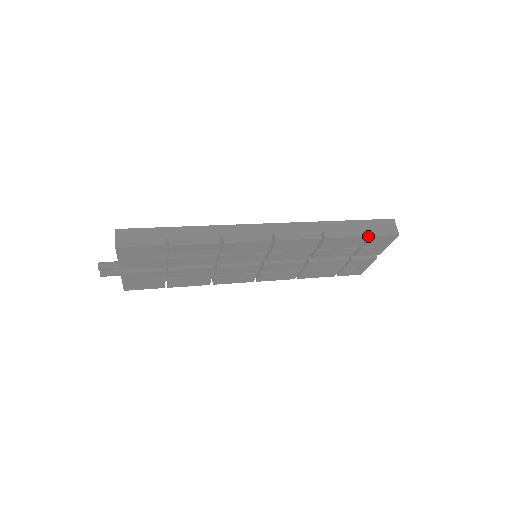
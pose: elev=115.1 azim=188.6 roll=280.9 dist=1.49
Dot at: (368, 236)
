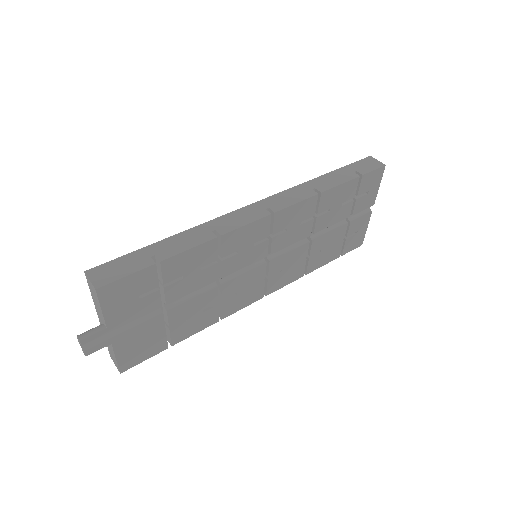
Dot at: (359, 176)
